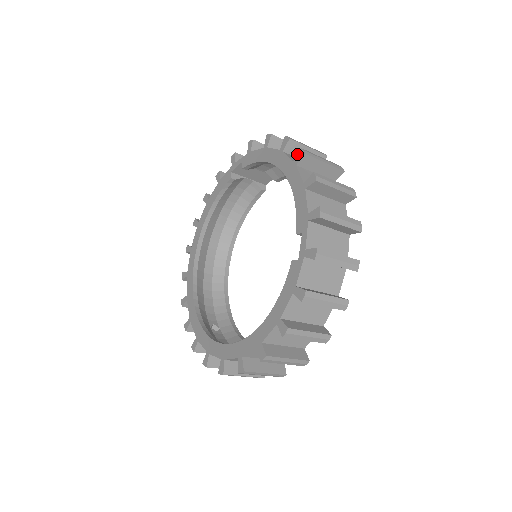
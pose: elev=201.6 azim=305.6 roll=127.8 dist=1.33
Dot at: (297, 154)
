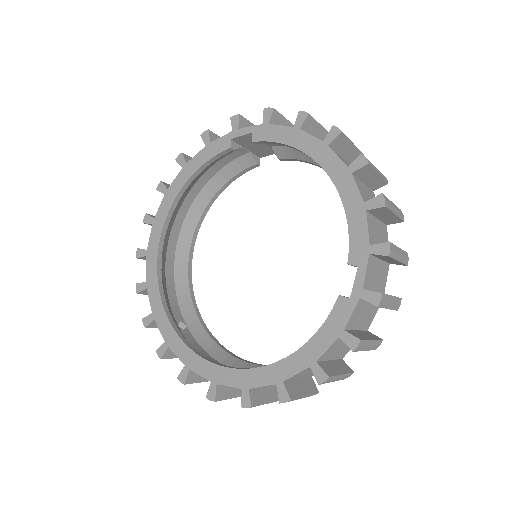
Dot at: (339, 149)
